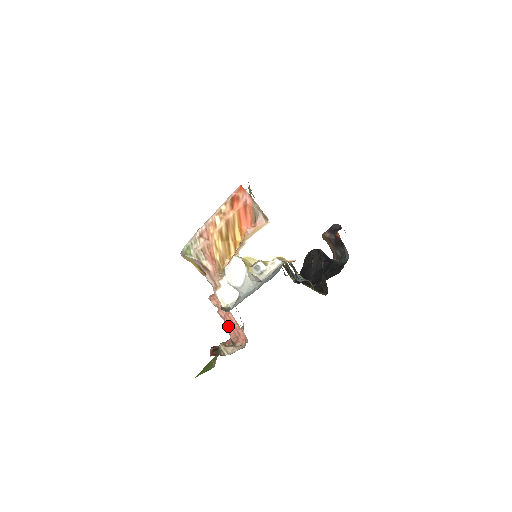
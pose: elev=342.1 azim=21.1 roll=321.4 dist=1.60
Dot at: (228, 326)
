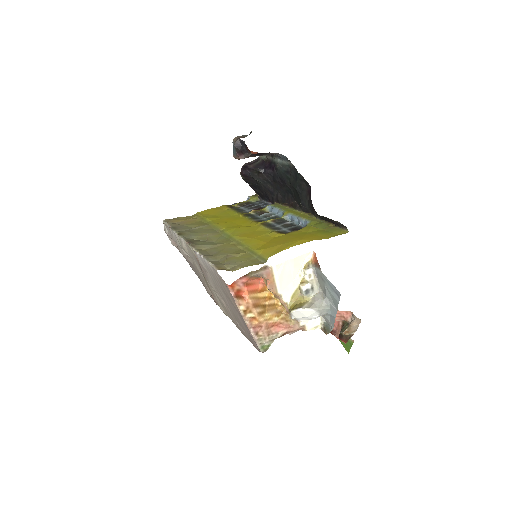
Dot at: occluded
